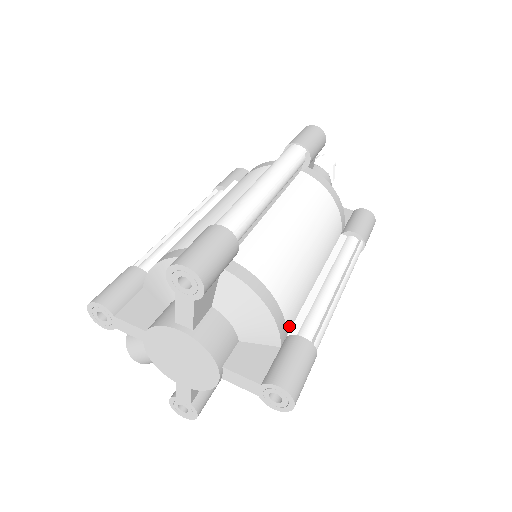
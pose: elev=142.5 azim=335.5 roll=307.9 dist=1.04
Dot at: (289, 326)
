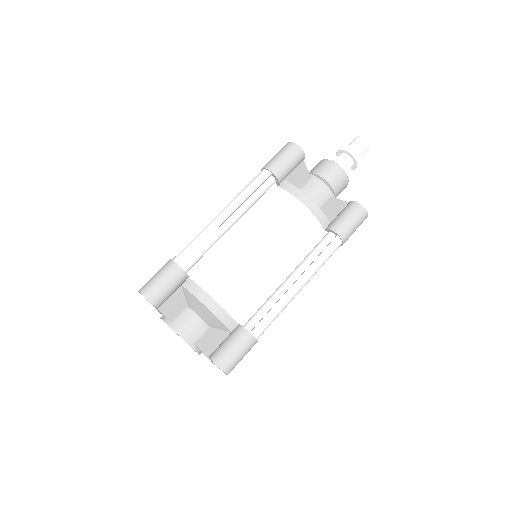
Dot at: (240, 317)
